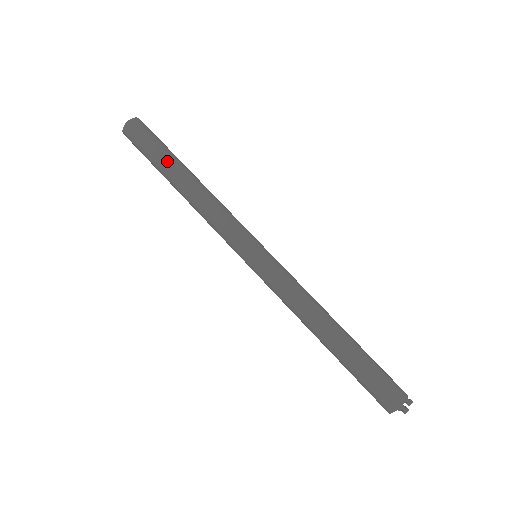
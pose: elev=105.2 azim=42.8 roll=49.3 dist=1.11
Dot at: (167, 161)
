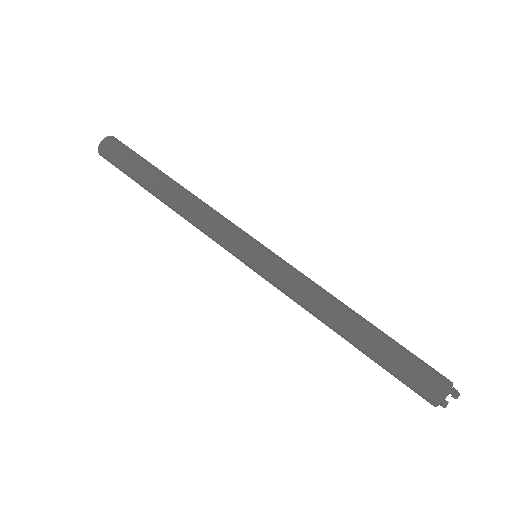
Dot at: (152, 169)
